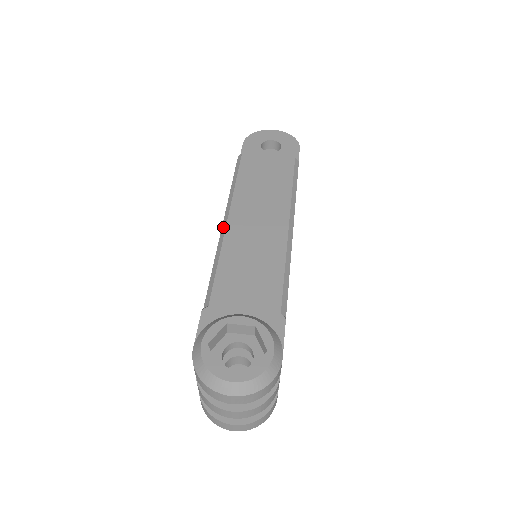
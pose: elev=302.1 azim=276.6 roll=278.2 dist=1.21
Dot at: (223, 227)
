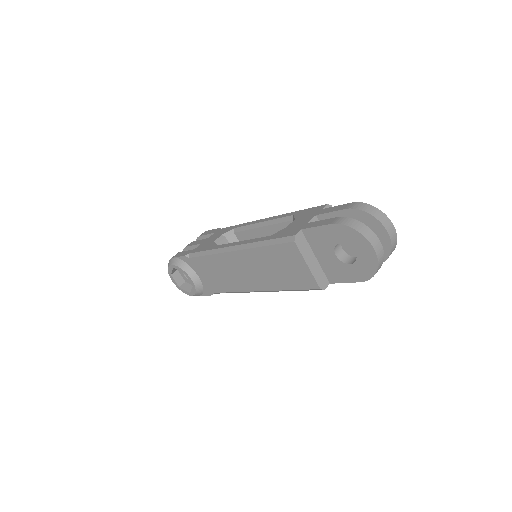
Dot at: (228, 249)
